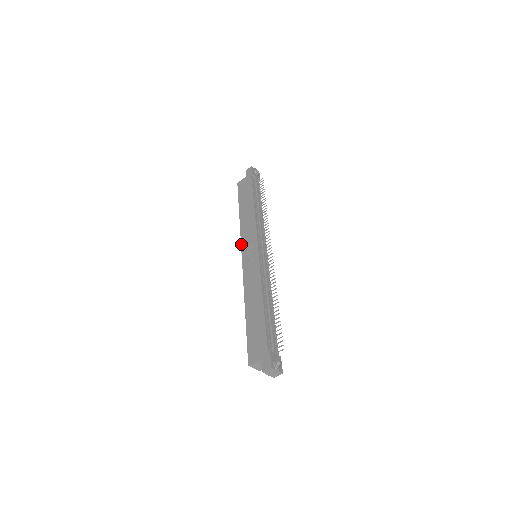
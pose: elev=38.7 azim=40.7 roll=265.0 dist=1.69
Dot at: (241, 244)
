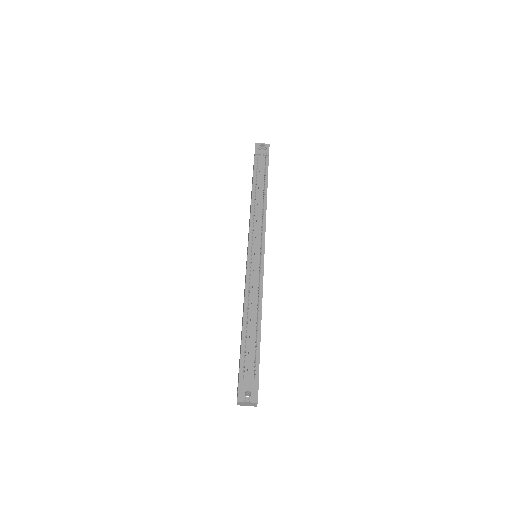
Dot at: occluded
